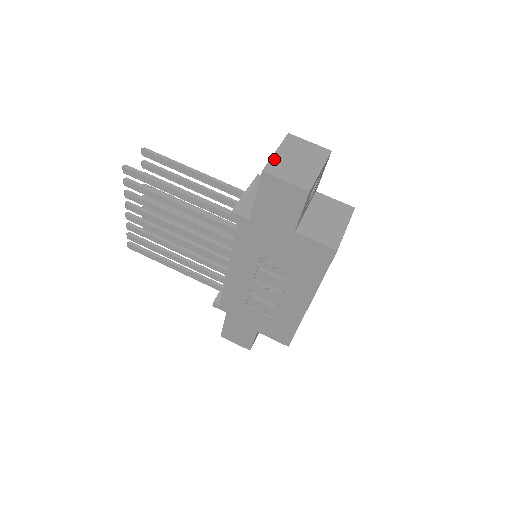
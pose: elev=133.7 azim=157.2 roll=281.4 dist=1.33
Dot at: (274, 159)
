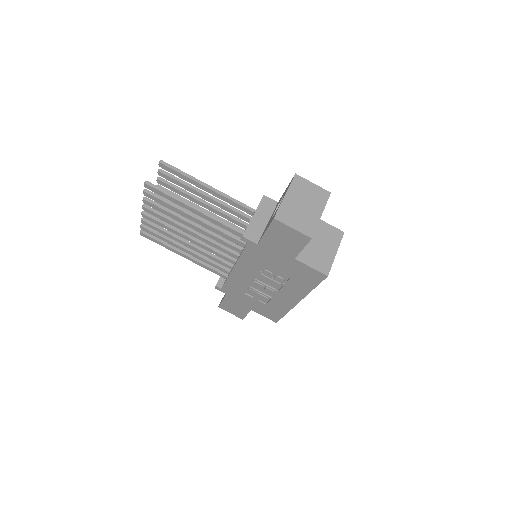
Dot at: (283, 205)
